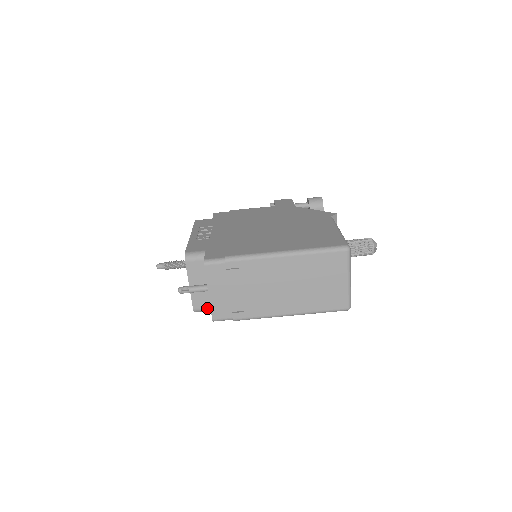
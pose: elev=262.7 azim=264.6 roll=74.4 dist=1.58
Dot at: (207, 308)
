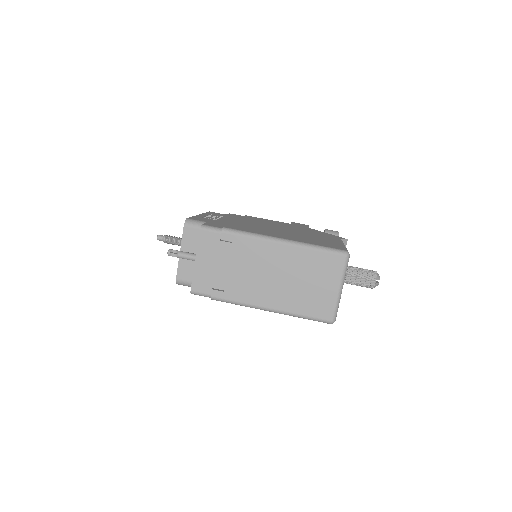
Dot at: (190, 282)
